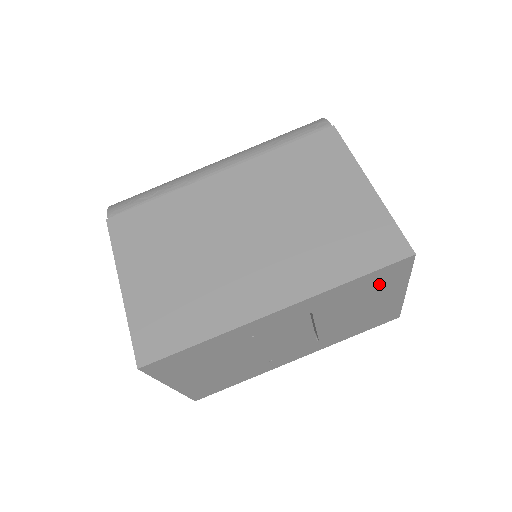
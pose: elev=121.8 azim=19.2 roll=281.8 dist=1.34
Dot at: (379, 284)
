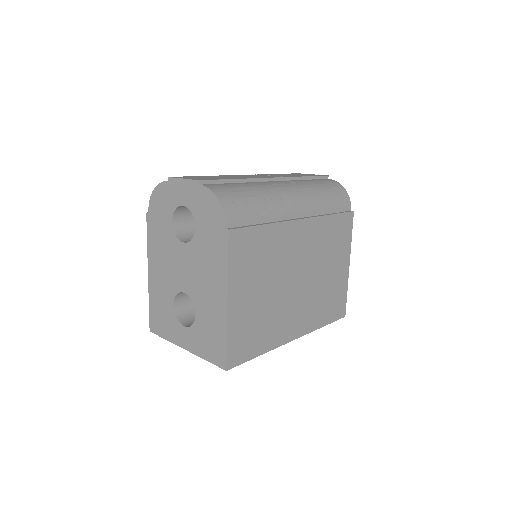
Dot at: occluded
